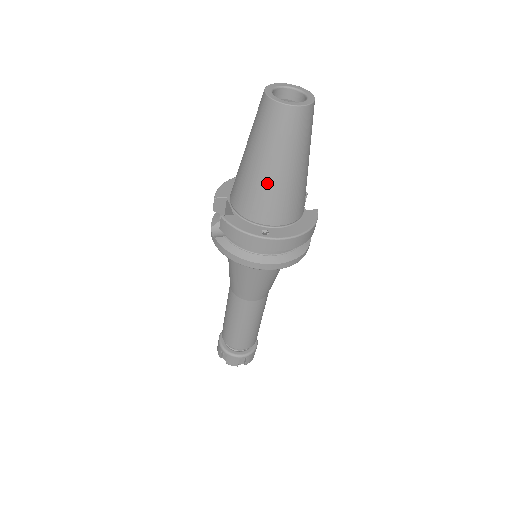
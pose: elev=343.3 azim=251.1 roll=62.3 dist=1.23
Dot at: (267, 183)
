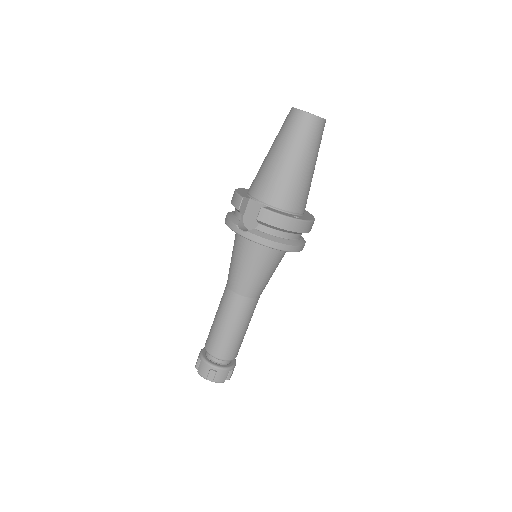
Dot at: (299, 176)
